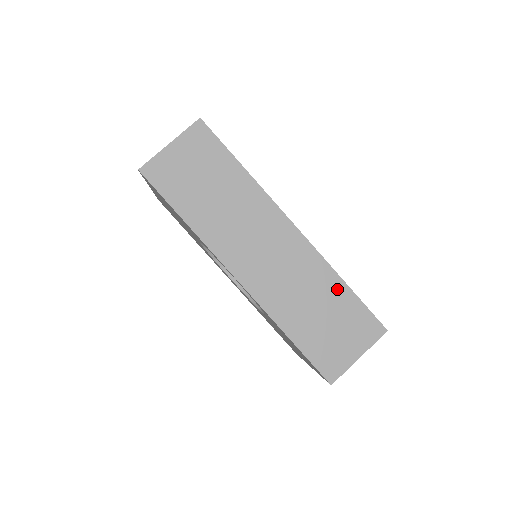
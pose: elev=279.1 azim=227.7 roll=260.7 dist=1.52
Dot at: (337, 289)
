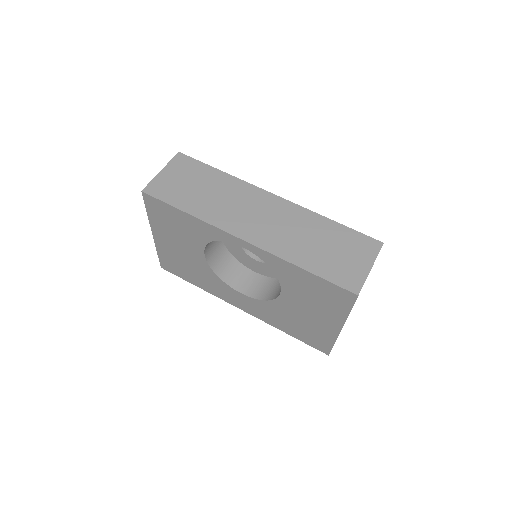
Dot at: (327, 226)
